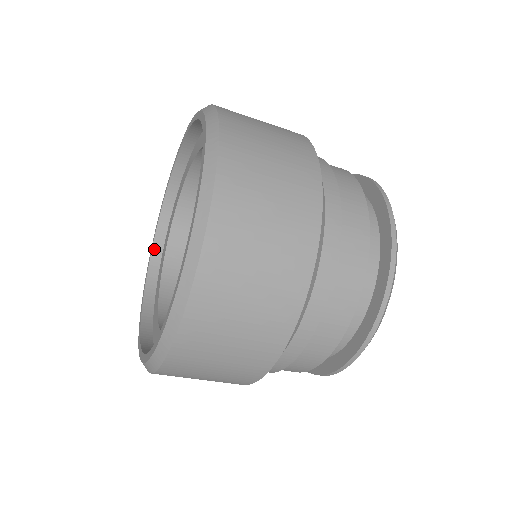
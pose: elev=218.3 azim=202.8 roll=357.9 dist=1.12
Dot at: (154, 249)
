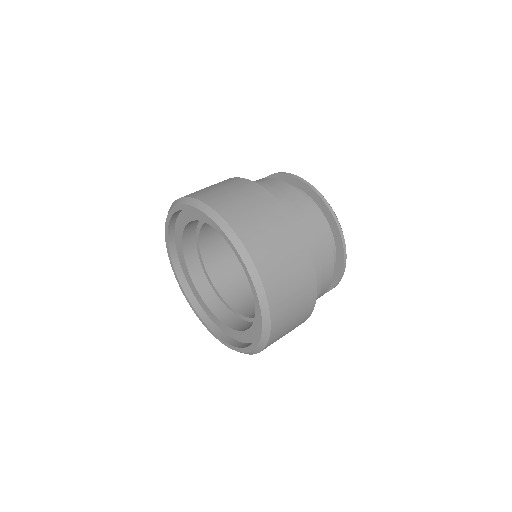
Dot at: (173, 260)
